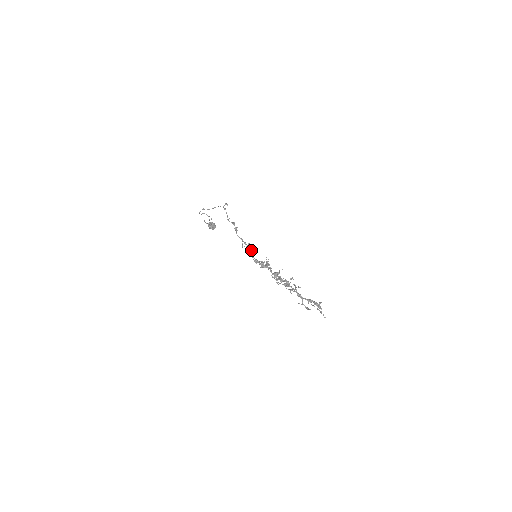
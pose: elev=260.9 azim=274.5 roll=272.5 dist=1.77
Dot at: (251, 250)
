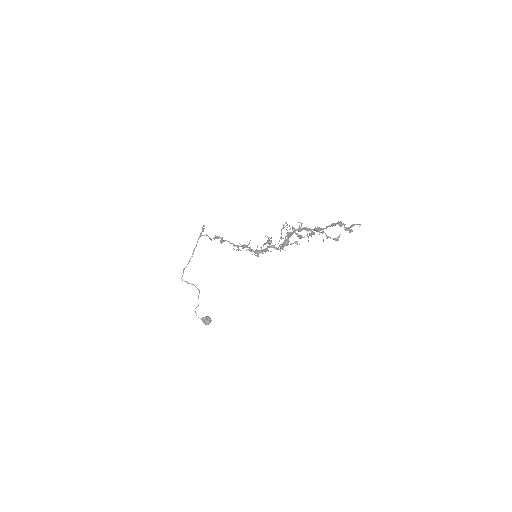
Dot at: (246, 246)
